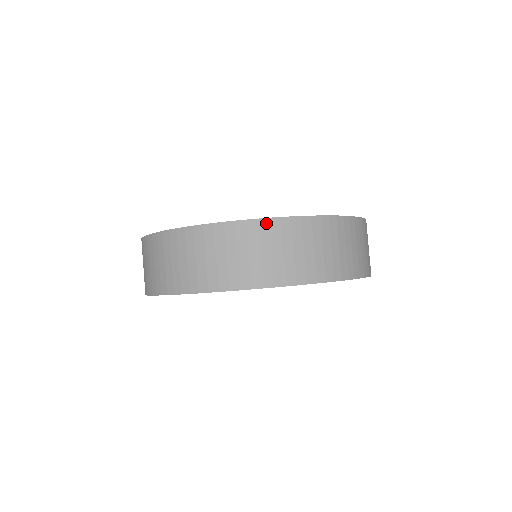
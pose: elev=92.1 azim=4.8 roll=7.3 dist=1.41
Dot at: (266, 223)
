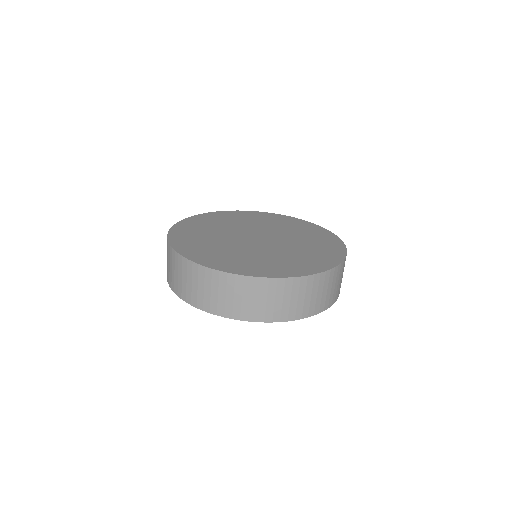
Dot at: (233, 277)
